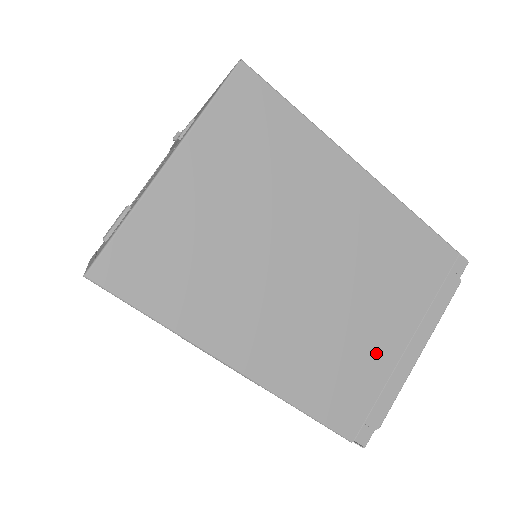
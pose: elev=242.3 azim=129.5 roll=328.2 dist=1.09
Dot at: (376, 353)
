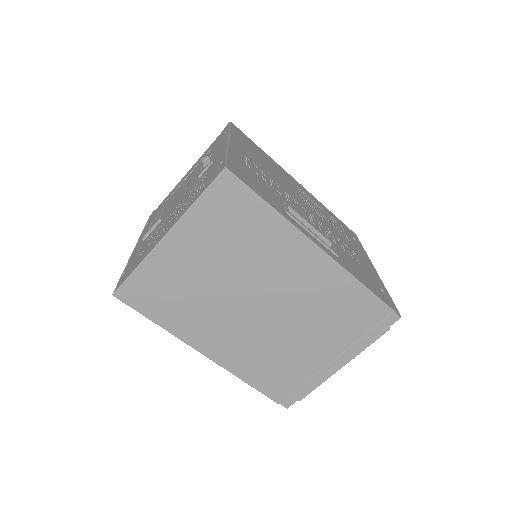
Dot at: (306, 362)
